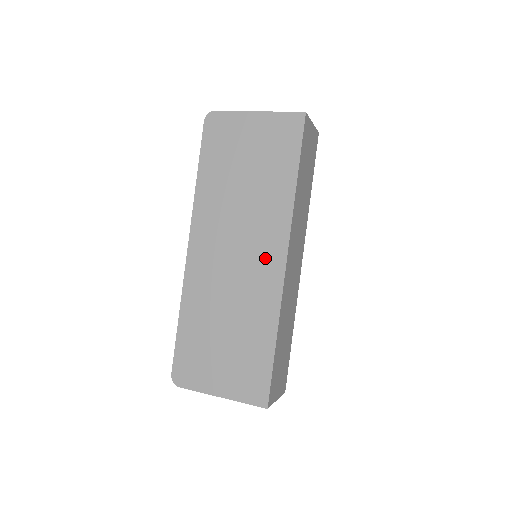
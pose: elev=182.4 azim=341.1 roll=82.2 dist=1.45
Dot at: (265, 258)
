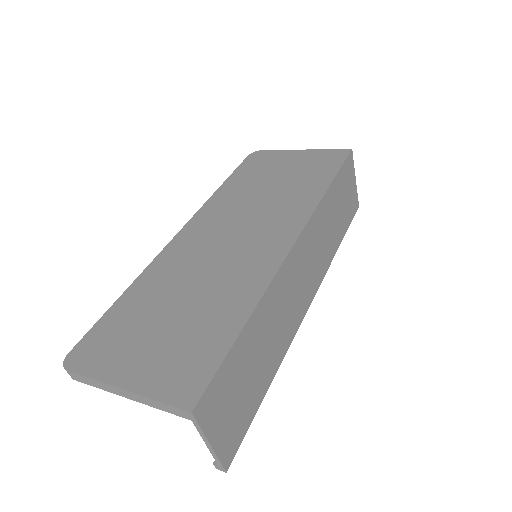
Dot at: (268, 240)
